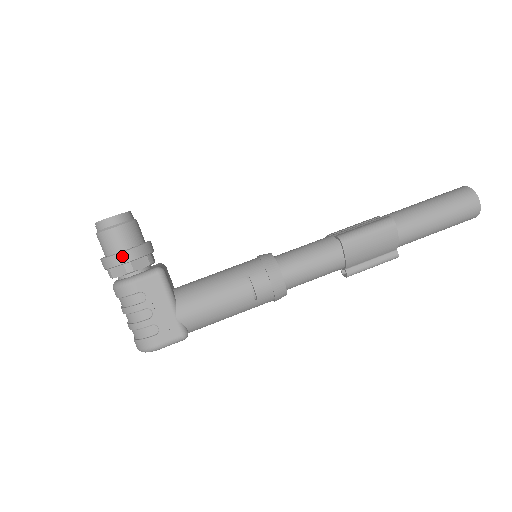
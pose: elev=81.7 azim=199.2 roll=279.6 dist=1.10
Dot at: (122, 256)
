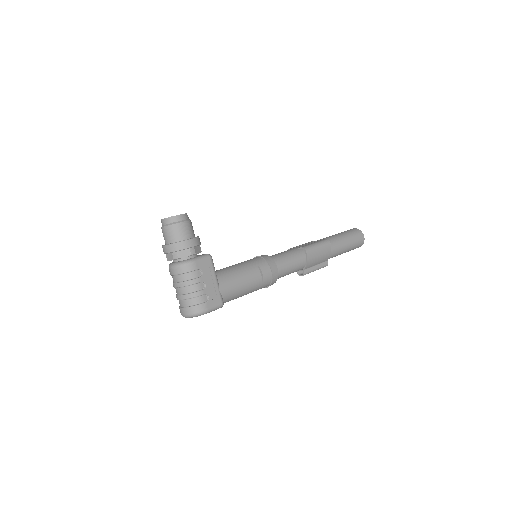
Dot at: (190, 242)
